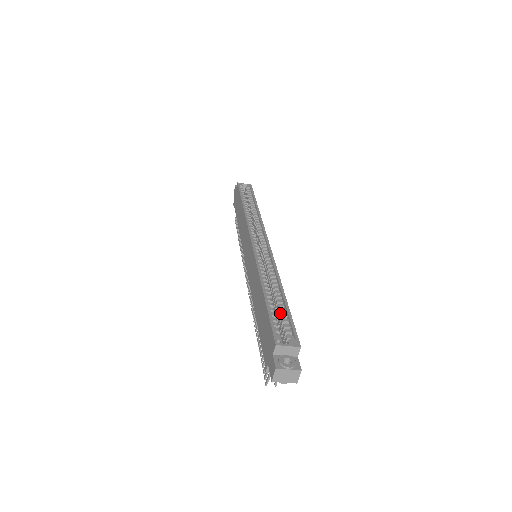
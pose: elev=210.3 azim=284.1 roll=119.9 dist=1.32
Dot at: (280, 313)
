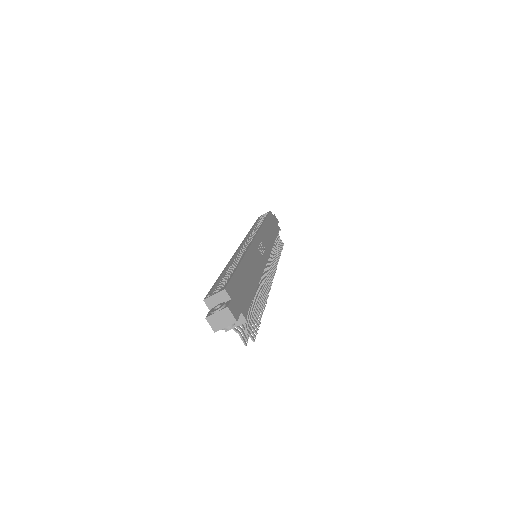
Dot at: occluded
